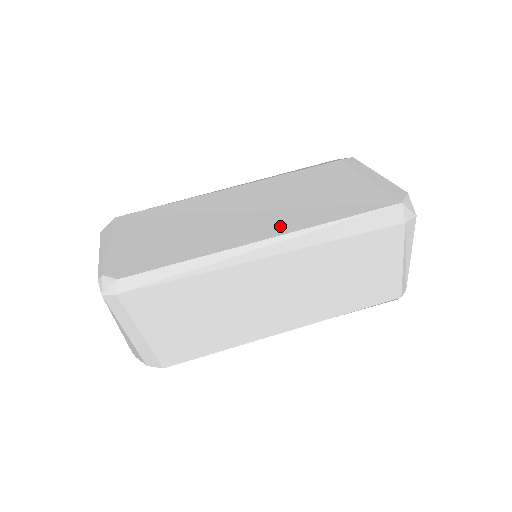
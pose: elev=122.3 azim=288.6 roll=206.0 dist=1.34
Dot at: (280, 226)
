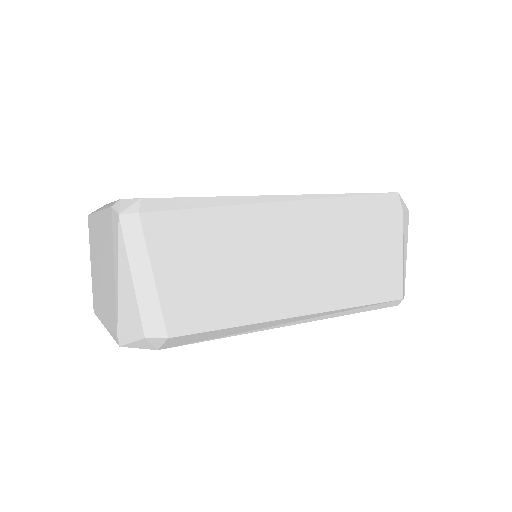
Dot at: occluded
